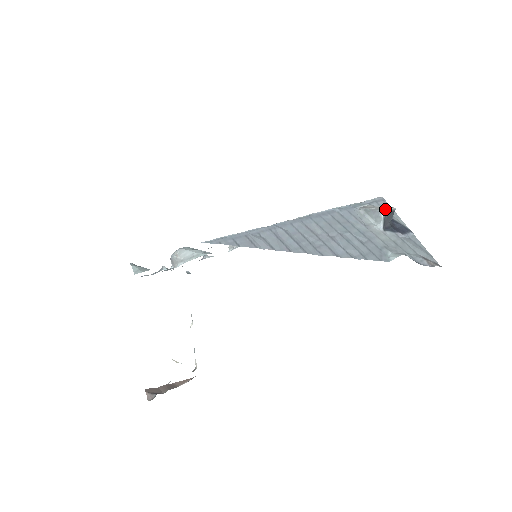
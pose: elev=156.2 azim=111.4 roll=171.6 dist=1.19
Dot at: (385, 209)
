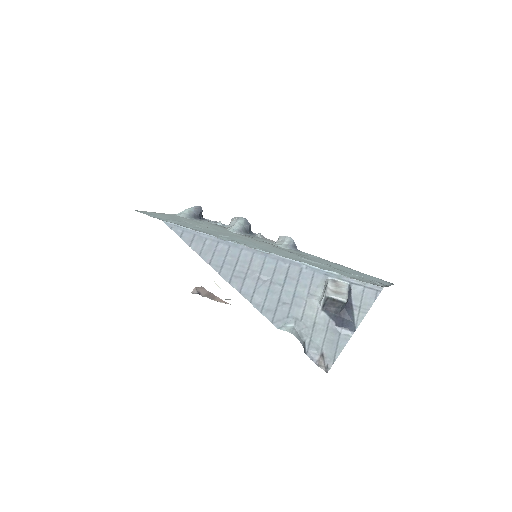
Dot at: (334, 294)
